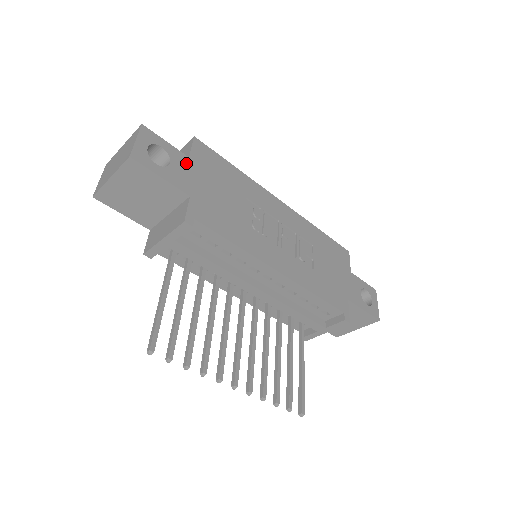
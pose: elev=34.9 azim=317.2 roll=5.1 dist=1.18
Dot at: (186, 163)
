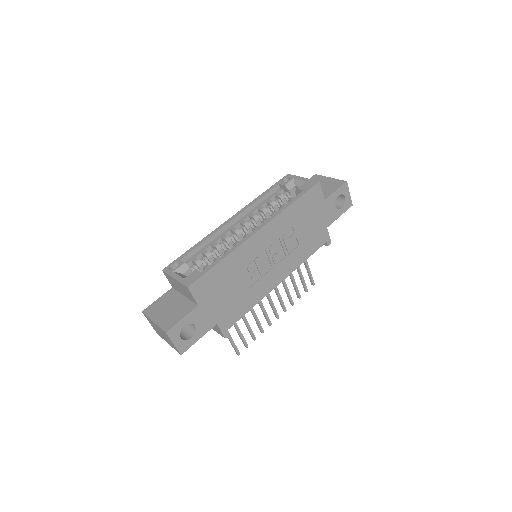
Dot at: (200, 311)
